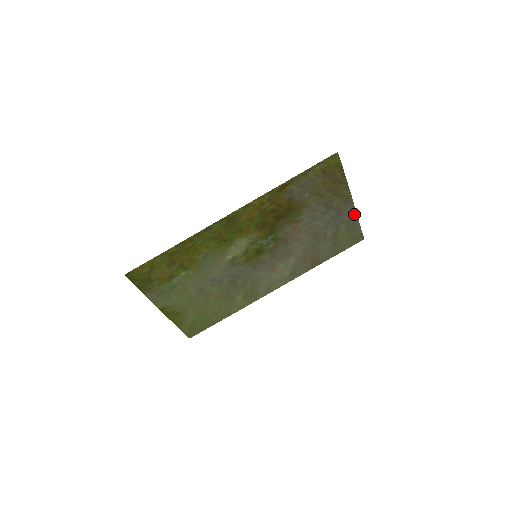
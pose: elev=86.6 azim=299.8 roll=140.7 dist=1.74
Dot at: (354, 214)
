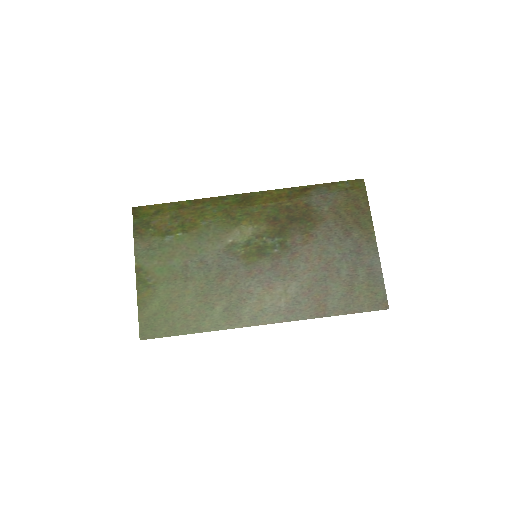
Dot at: (377, 261)
